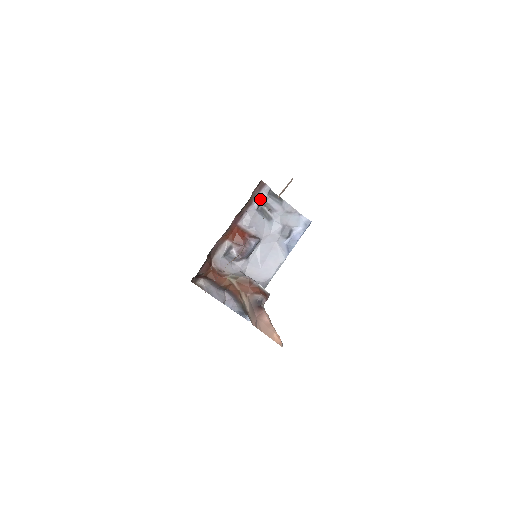
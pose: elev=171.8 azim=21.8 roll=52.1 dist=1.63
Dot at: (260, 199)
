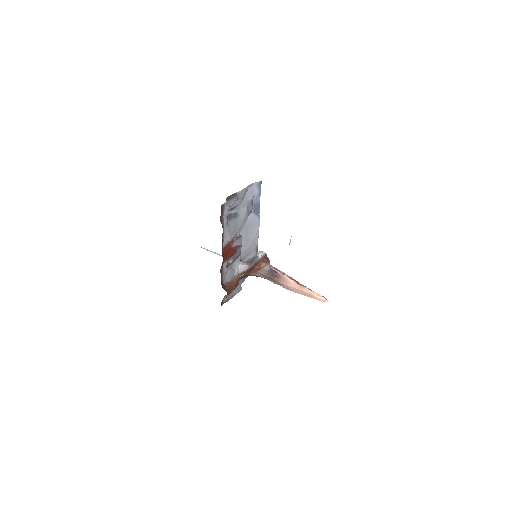
Dot at: (226, 216)
